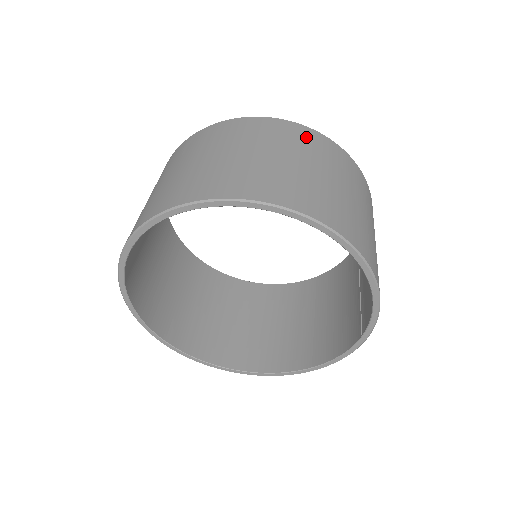
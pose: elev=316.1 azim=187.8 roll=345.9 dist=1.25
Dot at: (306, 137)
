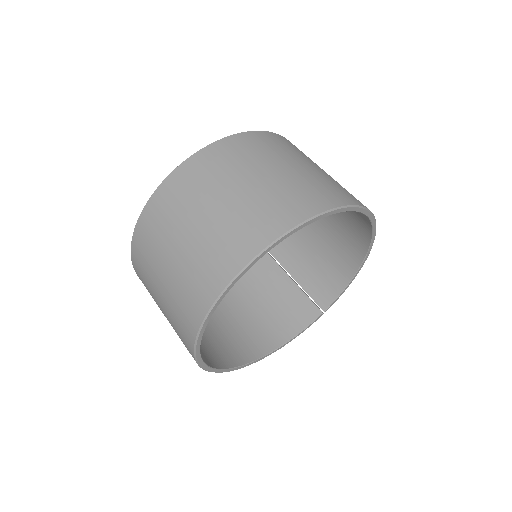
Dot at: occluded
